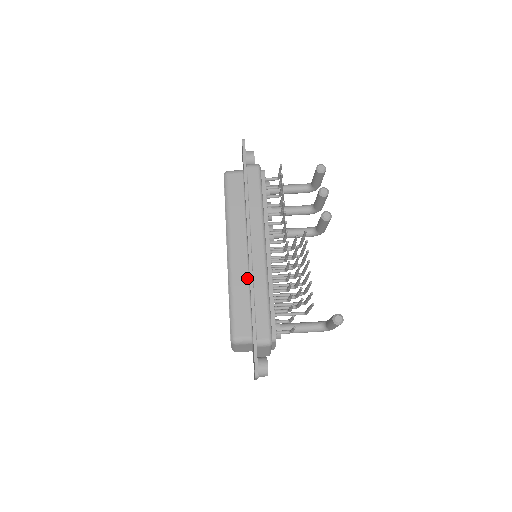
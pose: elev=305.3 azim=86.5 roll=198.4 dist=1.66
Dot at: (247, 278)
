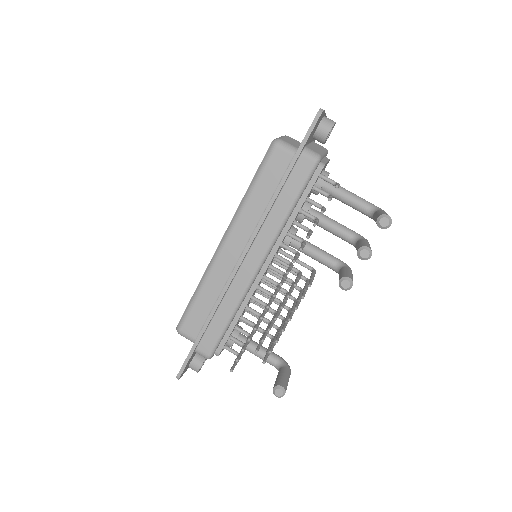
Dot at: (224, 283)
